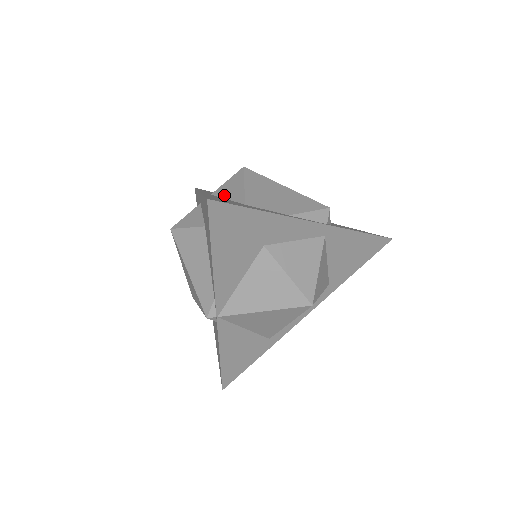
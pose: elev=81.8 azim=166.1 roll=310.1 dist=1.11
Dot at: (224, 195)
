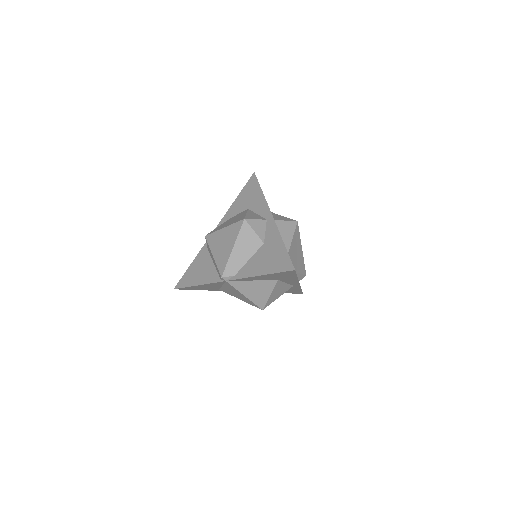
Dot at: (281, 231)
